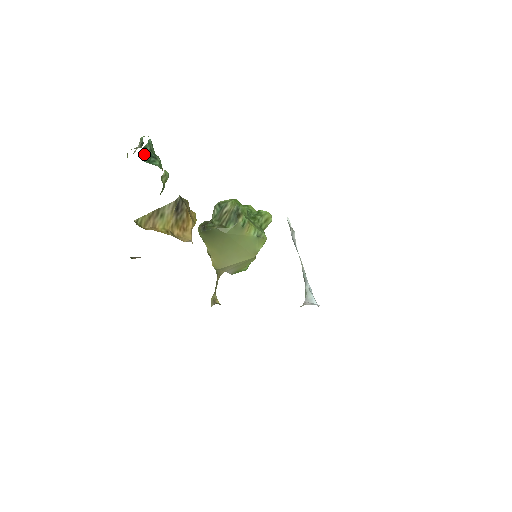
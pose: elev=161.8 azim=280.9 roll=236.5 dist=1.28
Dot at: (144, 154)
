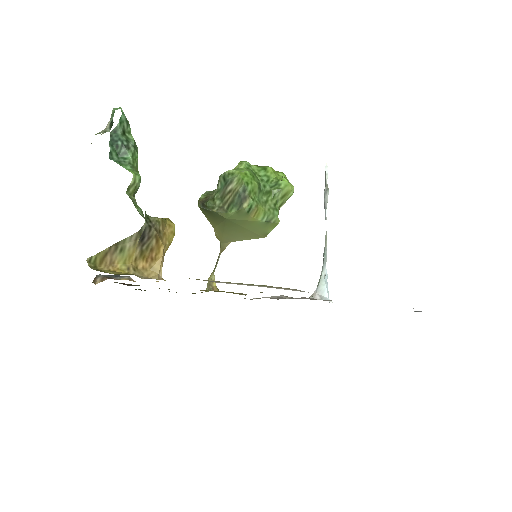
Dot at: (112, 143)
